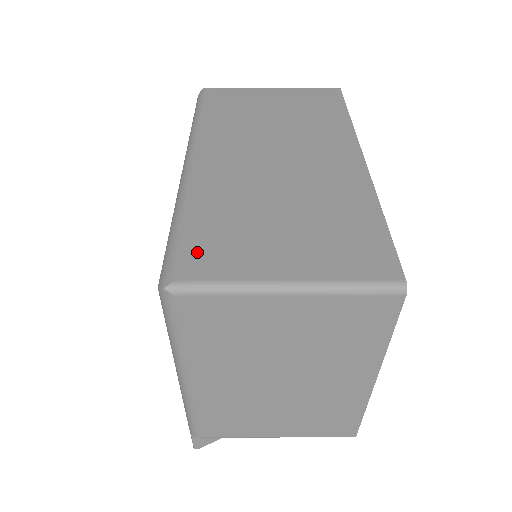
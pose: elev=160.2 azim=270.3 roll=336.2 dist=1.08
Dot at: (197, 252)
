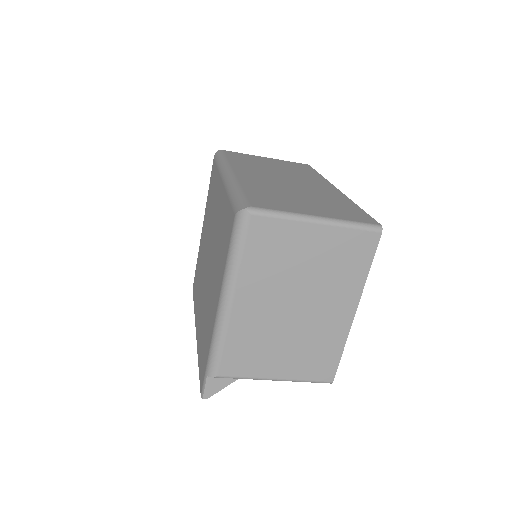
Dot at: (258, 200)
